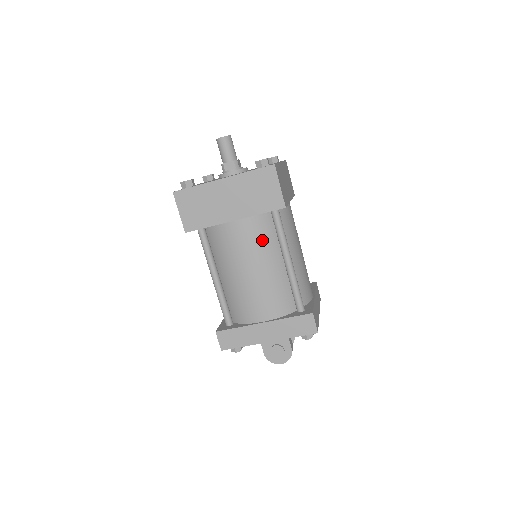
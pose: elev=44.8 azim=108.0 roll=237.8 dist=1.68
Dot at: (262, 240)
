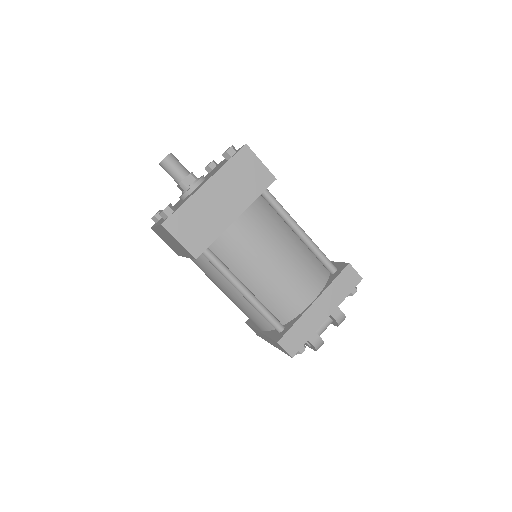
Dot at: (214, 273)
